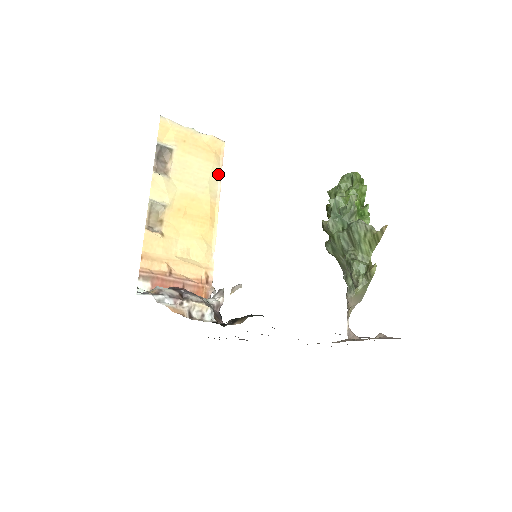
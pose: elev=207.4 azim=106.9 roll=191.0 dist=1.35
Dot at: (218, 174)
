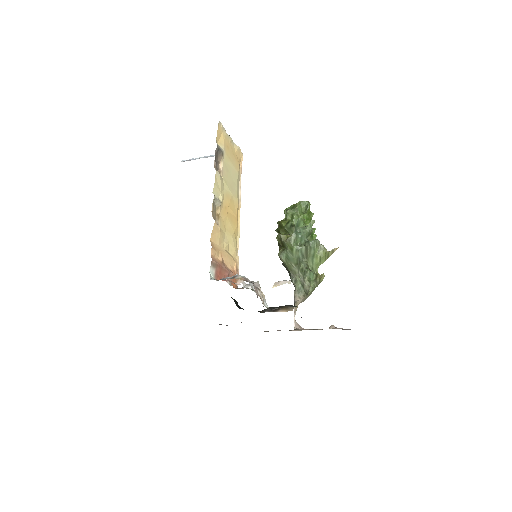
Dot at: (239, 181)
